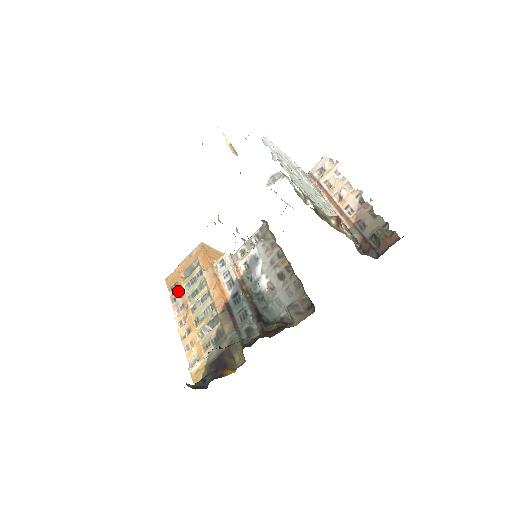
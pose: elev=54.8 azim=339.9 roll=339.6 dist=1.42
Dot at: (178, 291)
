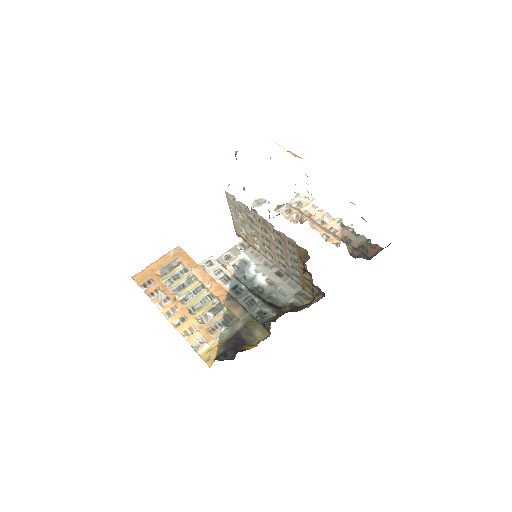
Dot at: (156, 286)
